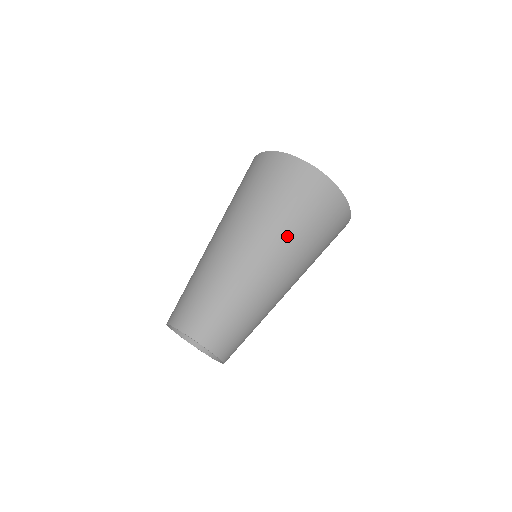
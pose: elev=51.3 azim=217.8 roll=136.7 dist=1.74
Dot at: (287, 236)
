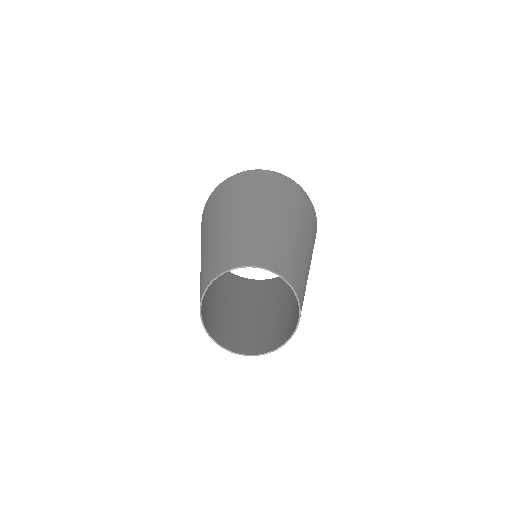
Dot at: (298, 212)
